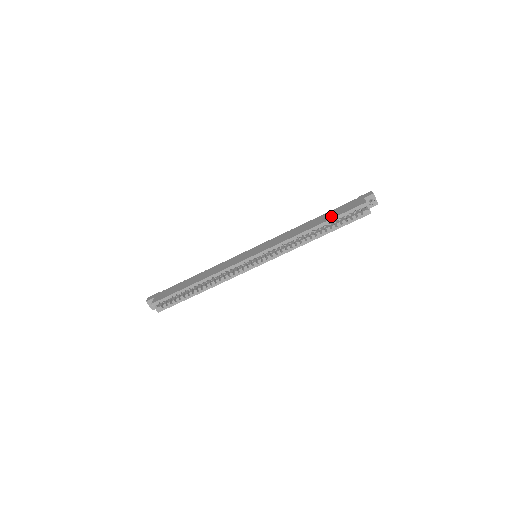
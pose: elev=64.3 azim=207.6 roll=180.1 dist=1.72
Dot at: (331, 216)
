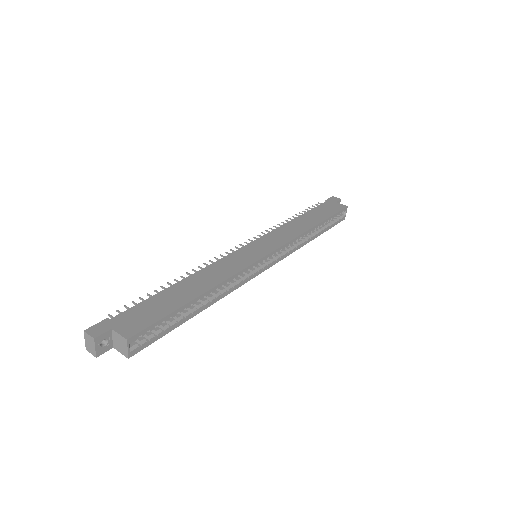
Dot at: (323, 215)
